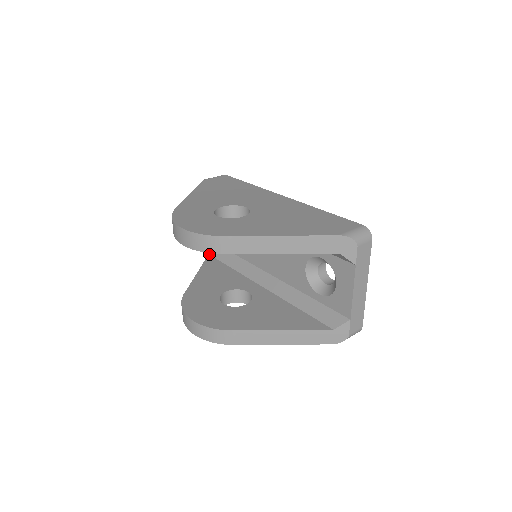
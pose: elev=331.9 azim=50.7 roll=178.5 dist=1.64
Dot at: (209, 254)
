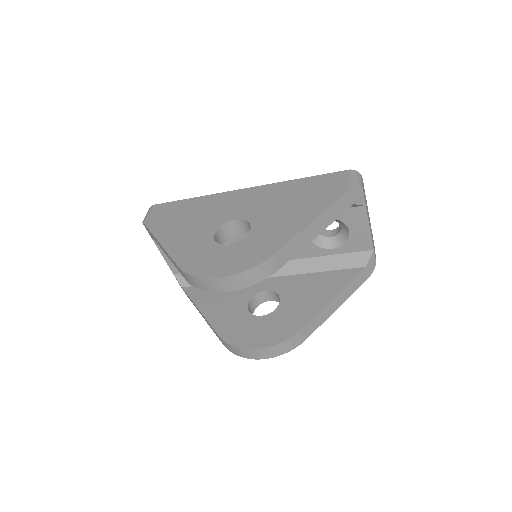
Dot at: (183, 287)
